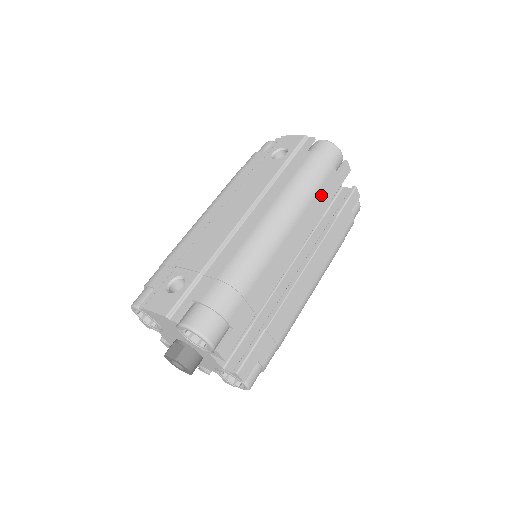
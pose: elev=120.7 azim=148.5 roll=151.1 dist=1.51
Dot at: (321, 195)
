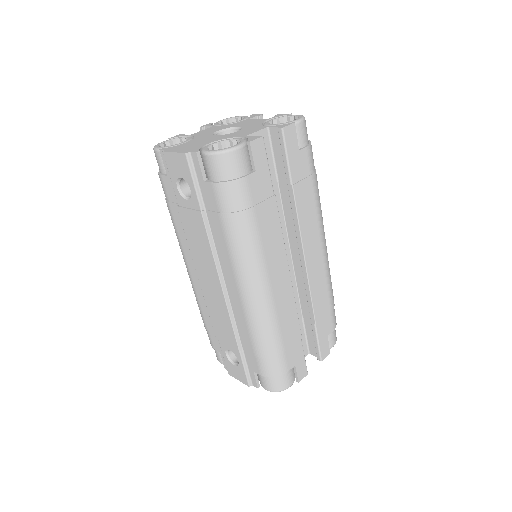
Dot at: (262, 215)
